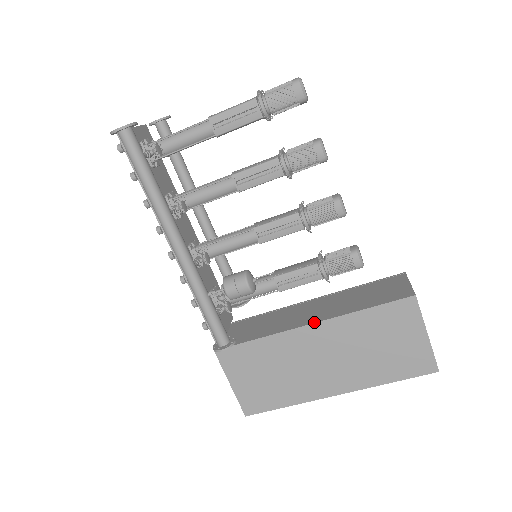
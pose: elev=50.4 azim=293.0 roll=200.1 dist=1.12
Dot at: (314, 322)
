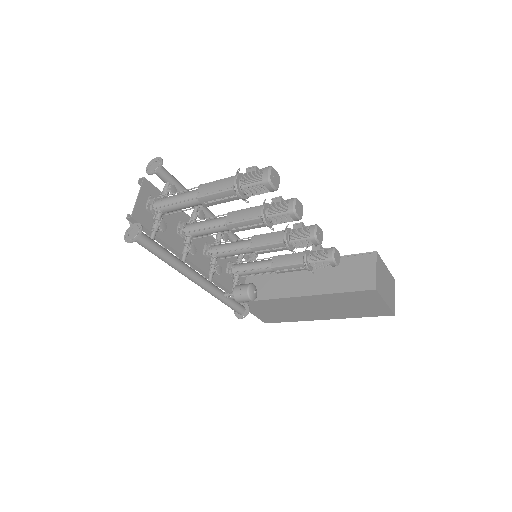
Dot at: (304, 295)
